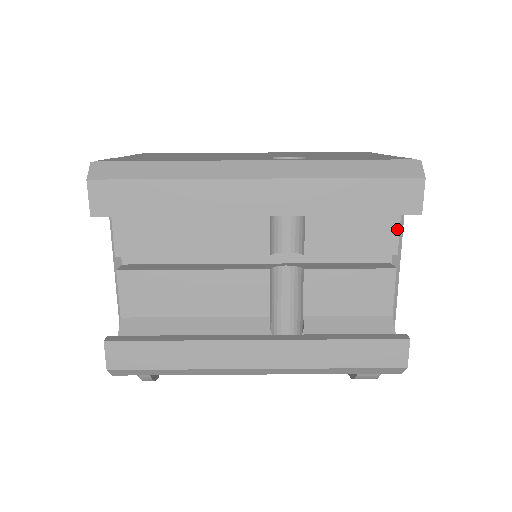
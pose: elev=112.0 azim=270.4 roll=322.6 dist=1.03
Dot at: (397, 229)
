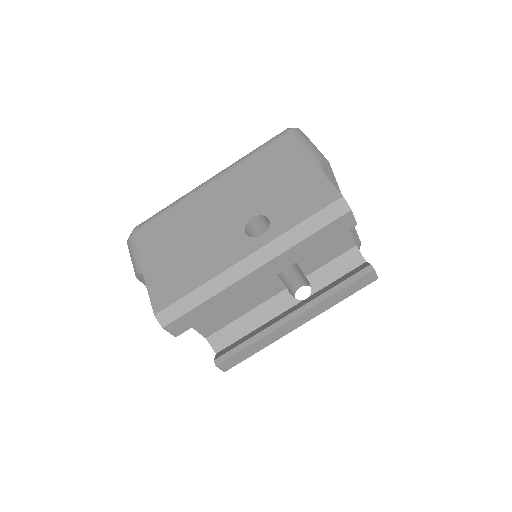
Dot at: occluded
